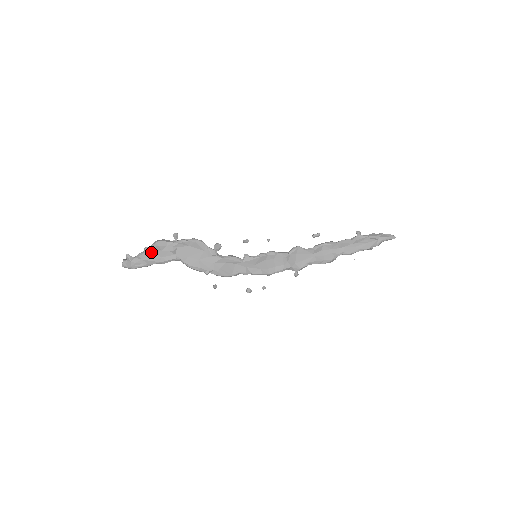
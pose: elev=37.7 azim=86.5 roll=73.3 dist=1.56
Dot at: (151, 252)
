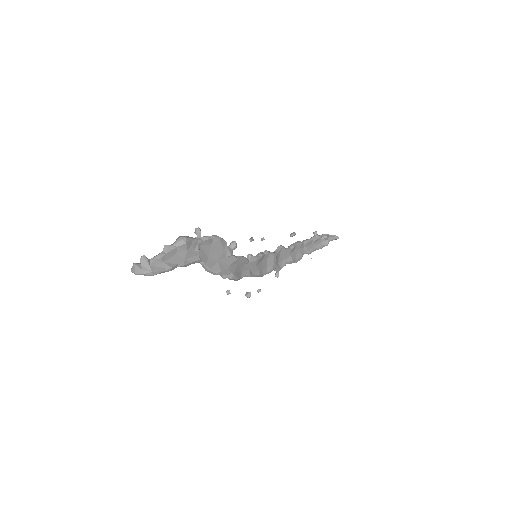
Dot at: (174, 252)
